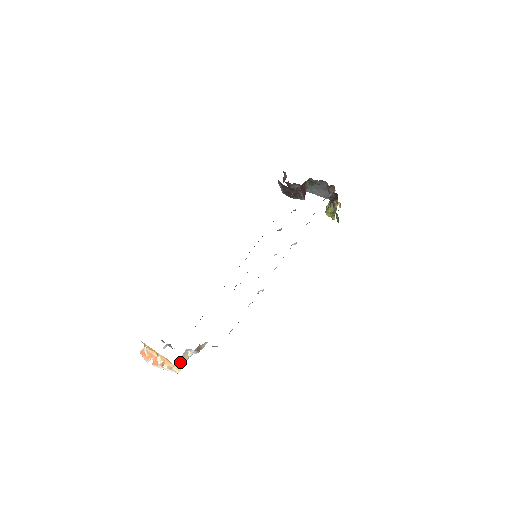
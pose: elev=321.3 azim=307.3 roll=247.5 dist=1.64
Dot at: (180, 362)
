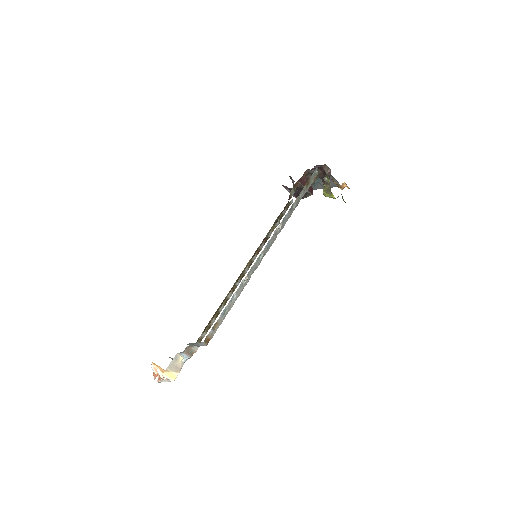
Dot at: (172, 368)
